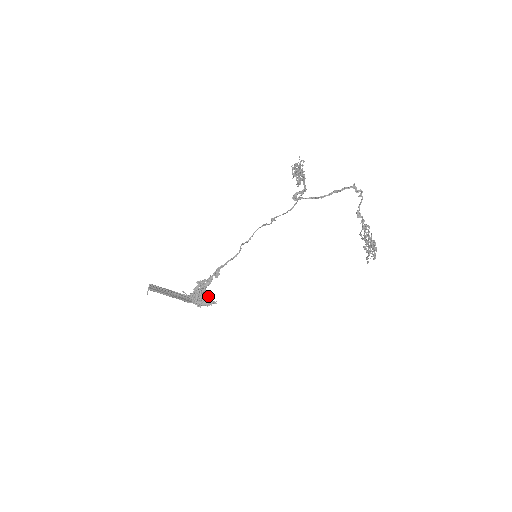
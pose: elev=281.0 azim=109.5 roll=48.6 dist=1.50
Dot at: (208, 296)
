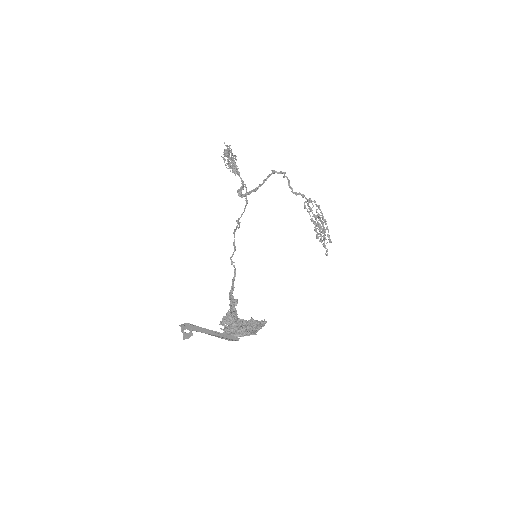
Dot at: (251, 318)
